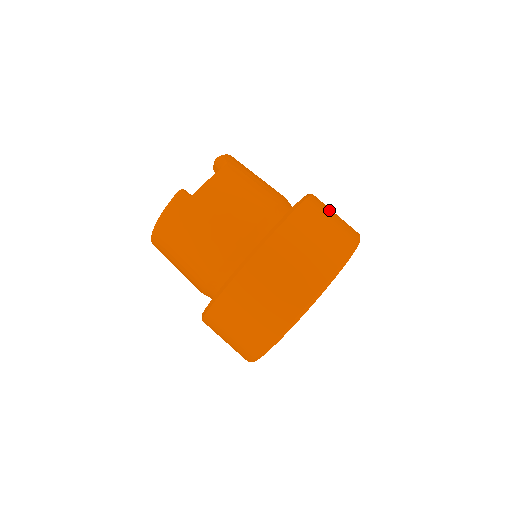
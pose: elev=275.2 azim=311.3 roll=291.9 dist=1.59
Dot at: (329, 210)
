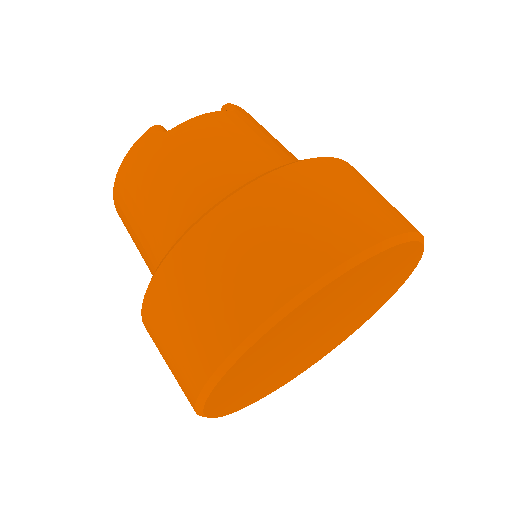
Dot at: occluded
